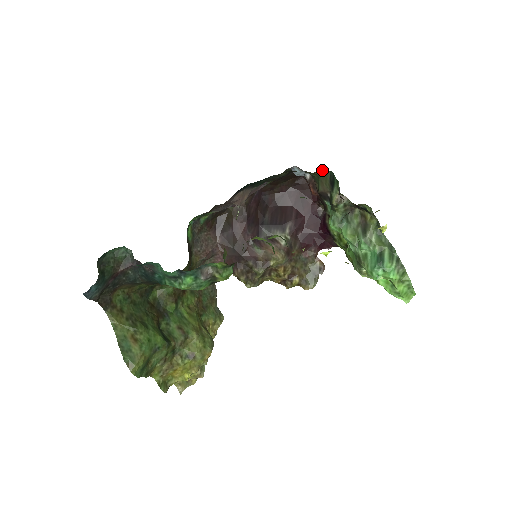
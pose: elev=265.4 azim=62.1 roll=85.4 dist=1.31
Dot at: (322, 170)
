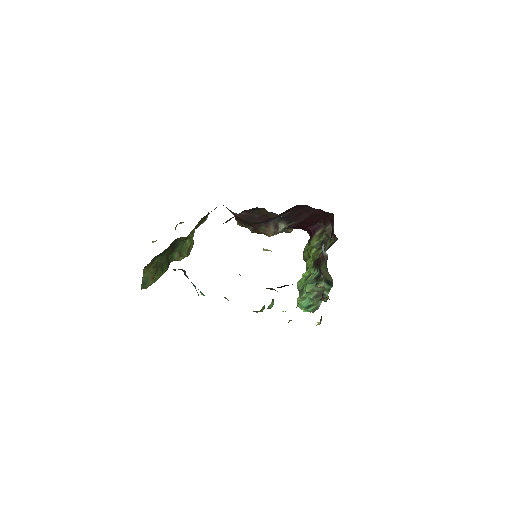
Dot at: occluded
